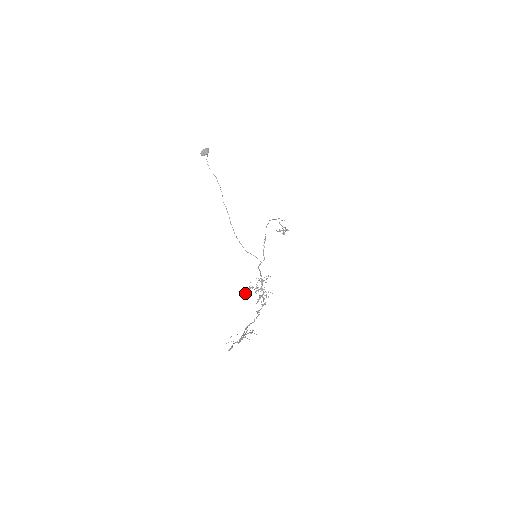
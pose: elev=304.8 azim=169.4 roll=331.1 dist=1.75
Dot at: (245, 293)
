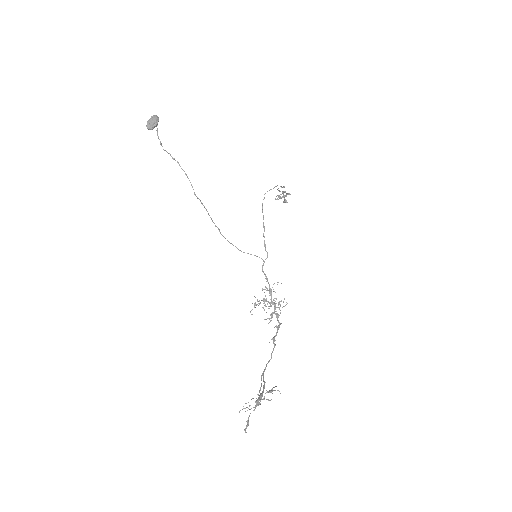
Dot at: occluded
